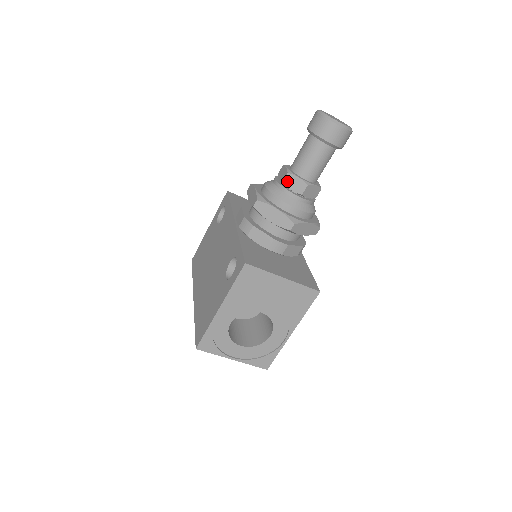
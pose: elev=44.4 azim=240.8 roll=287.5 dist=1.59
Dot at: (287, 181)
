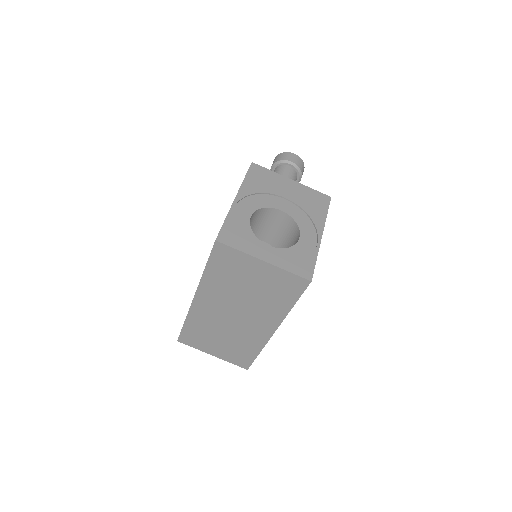
Dot at: occluded
